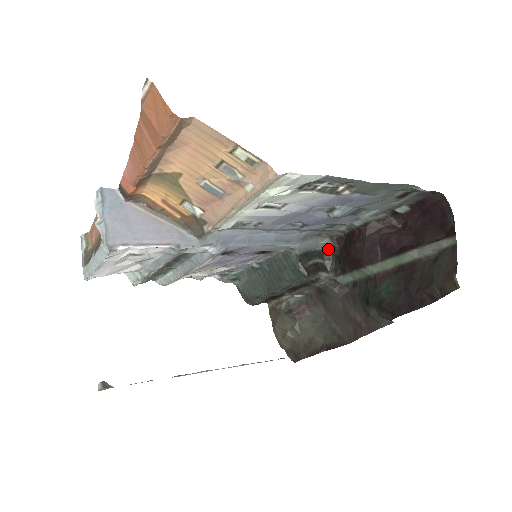
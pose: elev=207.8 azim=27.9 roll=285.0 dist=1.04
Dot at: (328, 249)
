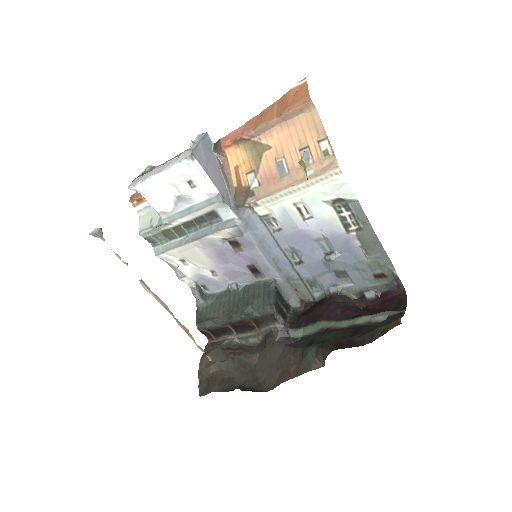
Dot at: (294, 308)
